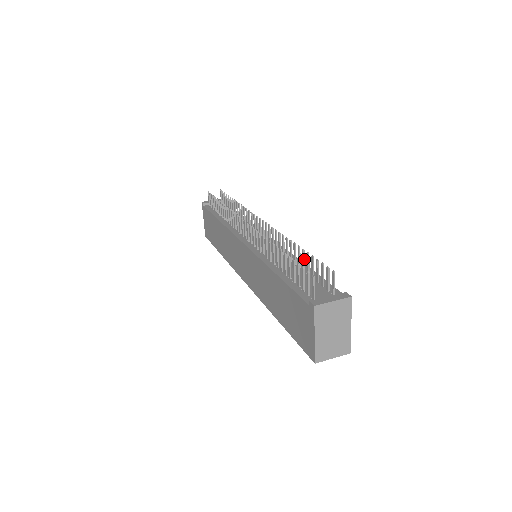
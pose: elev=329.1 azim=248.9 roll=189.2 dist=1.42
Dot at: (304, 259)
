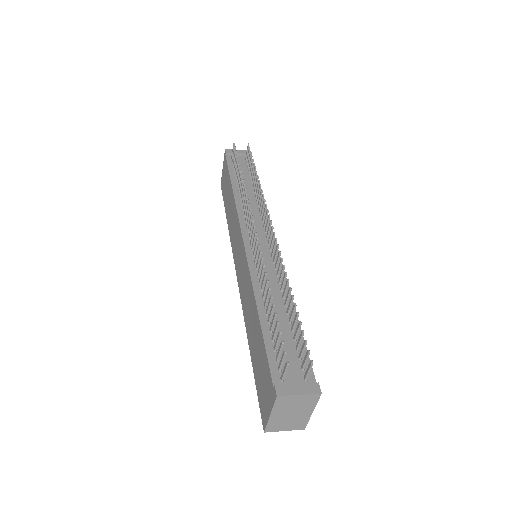
Dot at: (293, 313)
